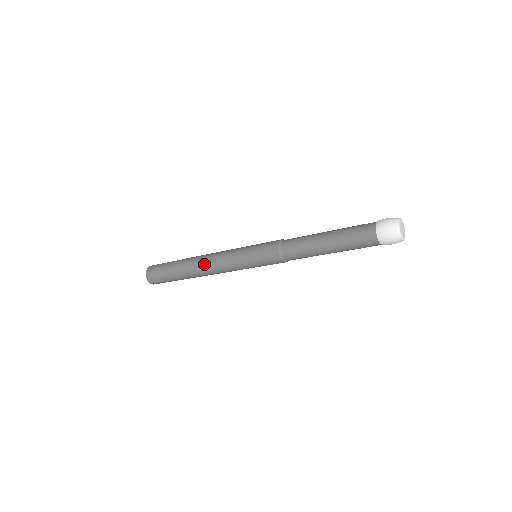
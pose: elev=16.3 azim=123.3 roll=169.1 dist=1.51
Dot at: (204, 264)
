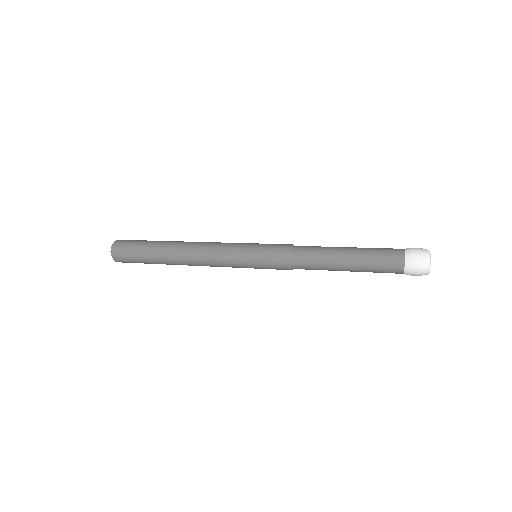
Dot at: (192, 252)
